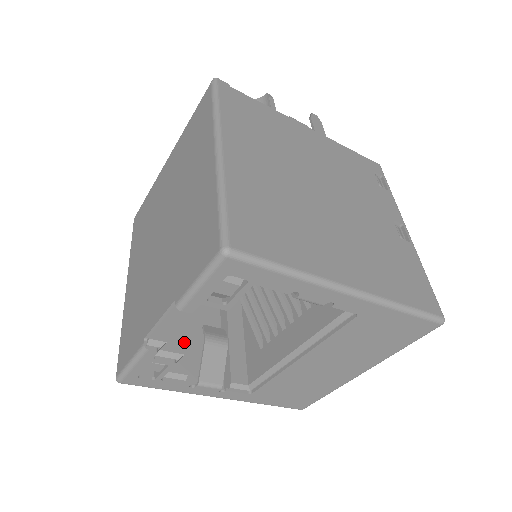
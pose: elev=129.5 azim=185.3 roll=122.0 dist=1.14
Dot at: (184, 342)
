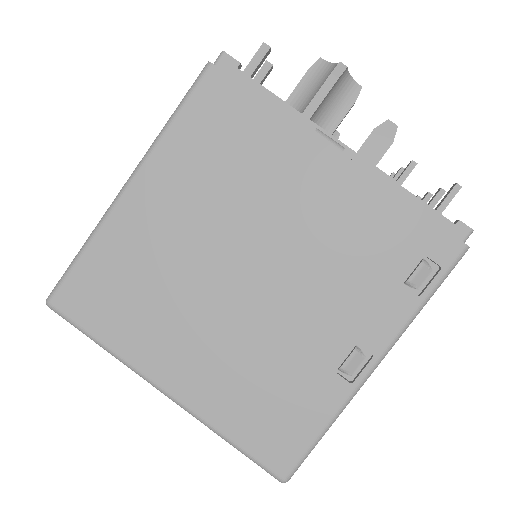
Dot at: occluded
